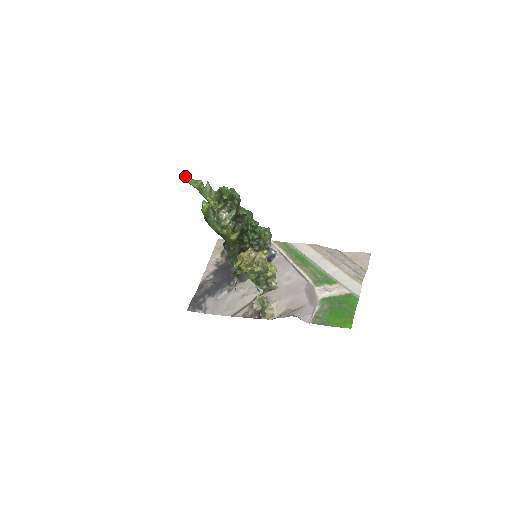
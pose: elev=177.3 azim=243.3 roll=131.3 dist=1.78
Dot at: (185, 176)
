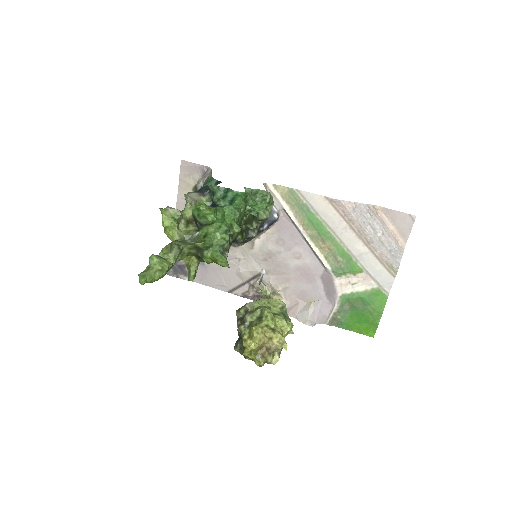
Dot at: (139, 282)
